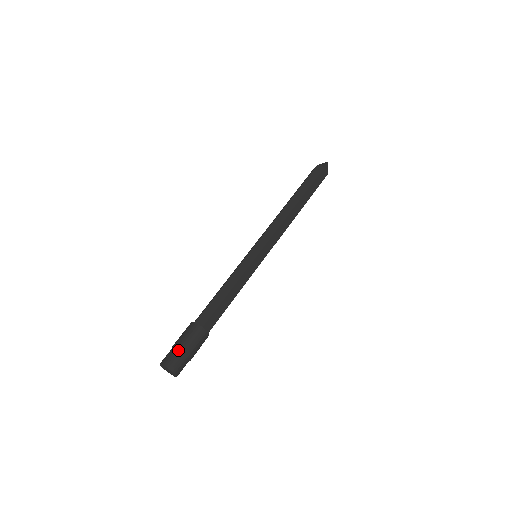
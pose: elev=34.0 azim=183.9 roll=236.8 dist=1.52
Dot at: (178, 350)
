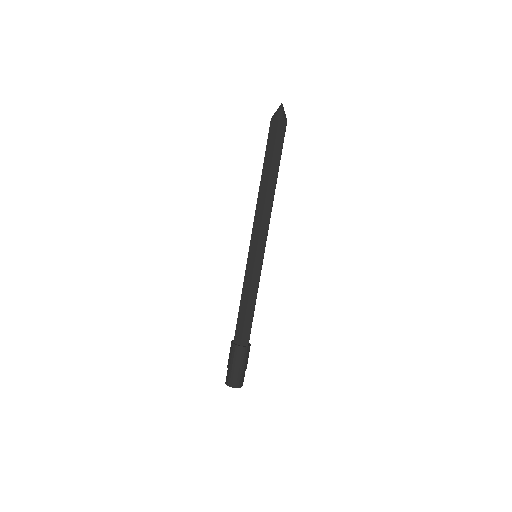
Dot at: (231, 371)
